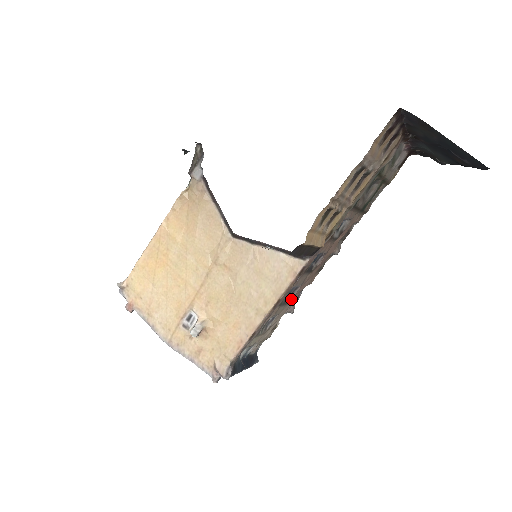
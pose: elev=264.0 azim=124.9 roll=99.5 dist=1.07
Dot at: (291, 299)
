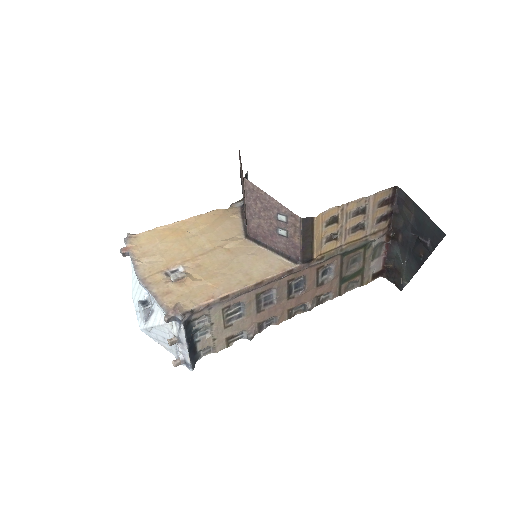
Dot at: (261, 312)
